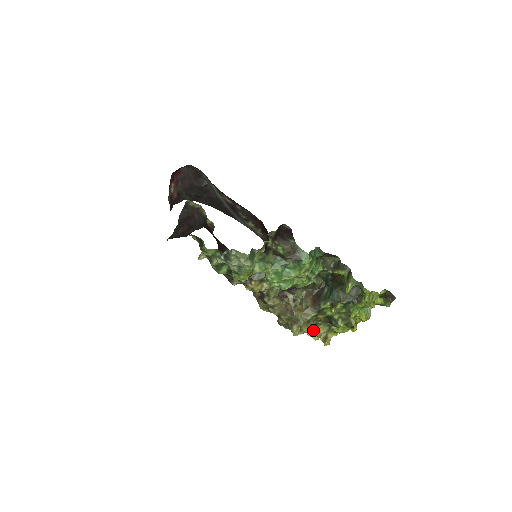
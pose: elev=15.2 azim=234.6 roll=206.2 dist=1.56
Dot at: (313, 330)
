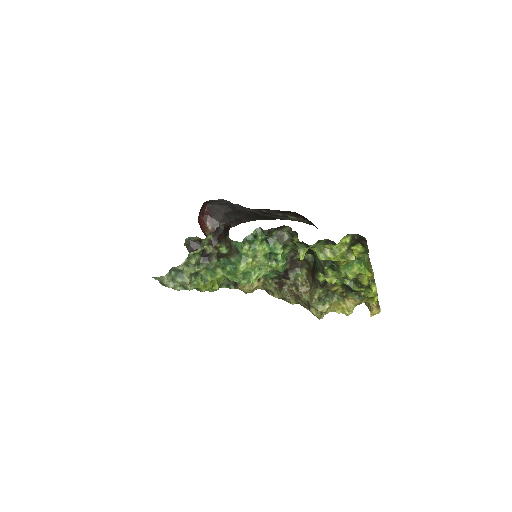
Dot at: (339, 305)
